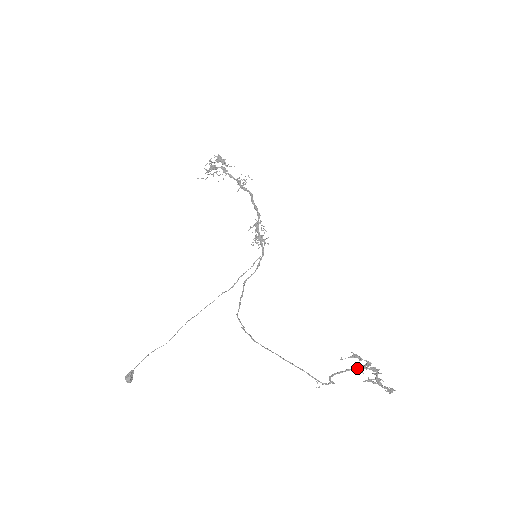
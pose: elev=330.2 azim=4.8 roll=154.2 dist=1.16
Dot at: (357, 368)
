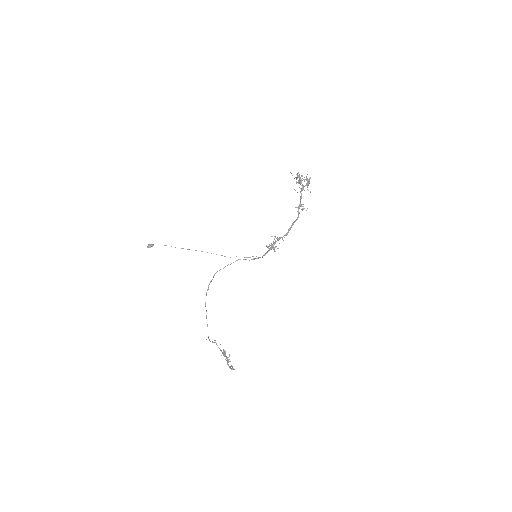
Dot at: (222, 353)
